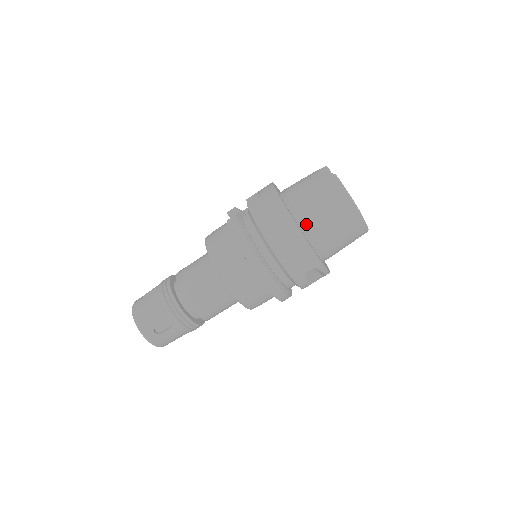
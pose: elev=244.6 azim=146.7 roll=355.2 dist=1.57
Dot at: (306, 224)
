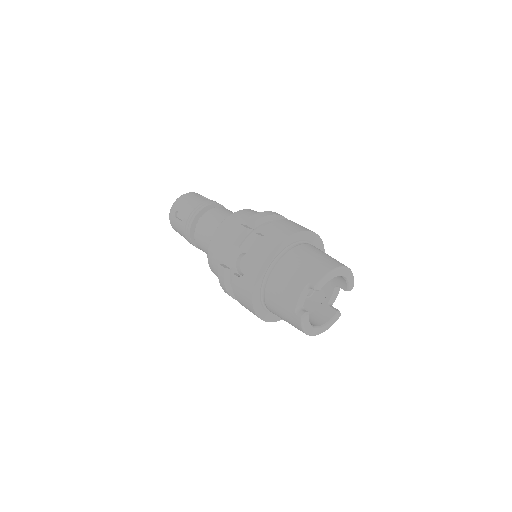
Dot at: (273, 313)
